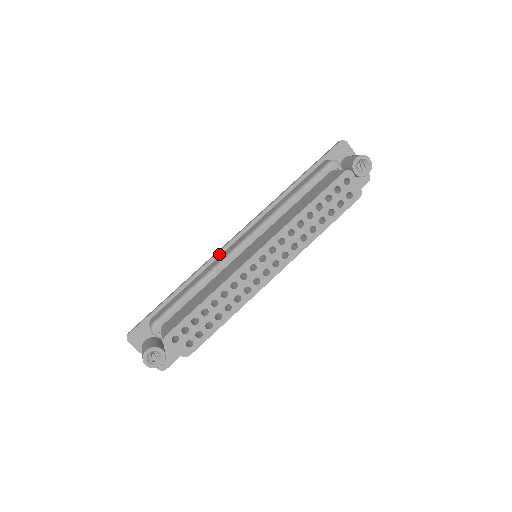
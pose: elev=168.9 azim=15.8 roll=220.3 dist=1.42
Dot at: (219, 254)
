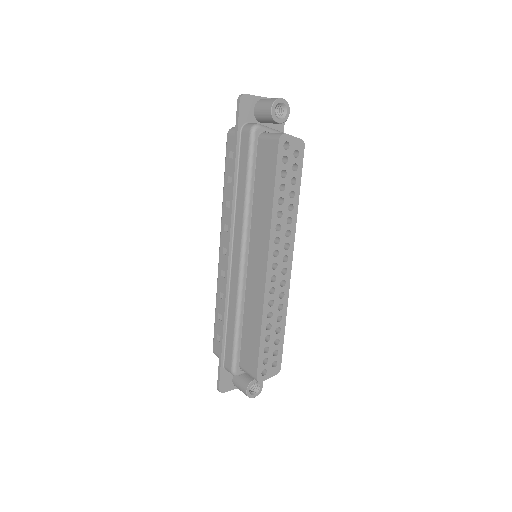
Dot at: (228, 281)
